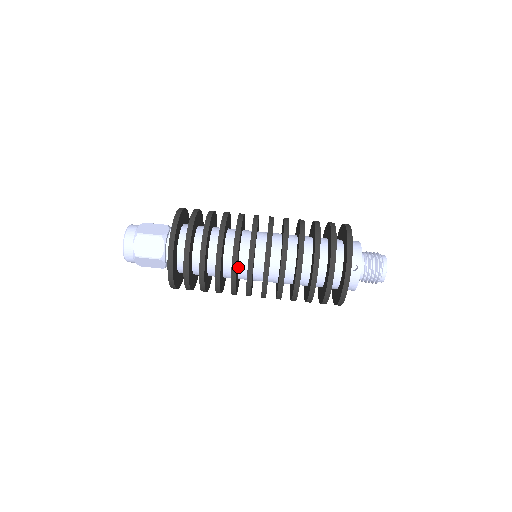
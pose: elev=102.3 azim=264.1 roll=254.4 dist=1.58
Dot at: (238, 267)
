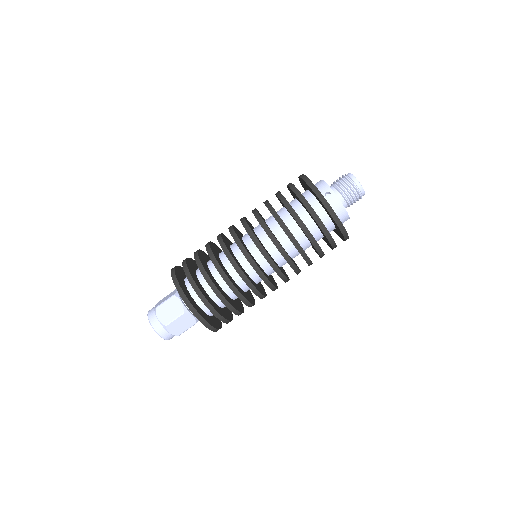
Dot at: (243, 269)
